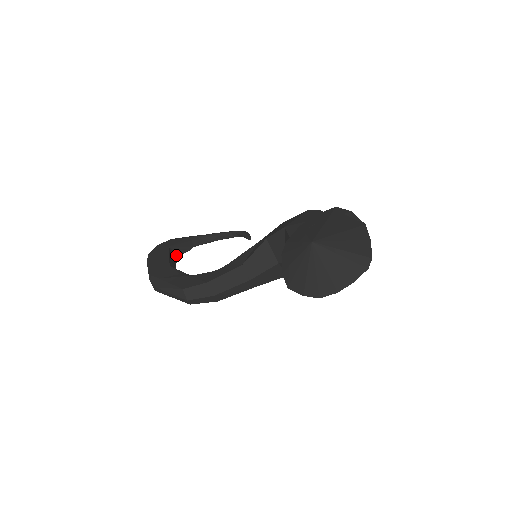
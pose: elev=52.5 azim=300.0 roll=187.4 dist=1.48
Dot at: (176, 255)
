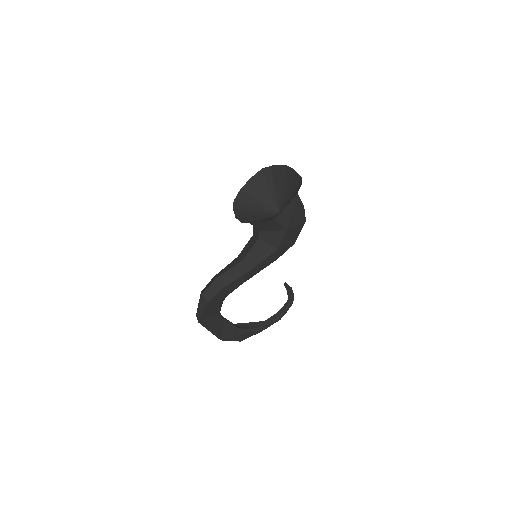
Dot at: (239, 327)
